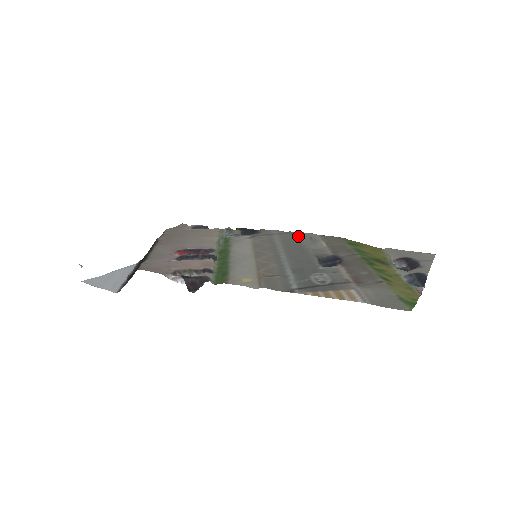
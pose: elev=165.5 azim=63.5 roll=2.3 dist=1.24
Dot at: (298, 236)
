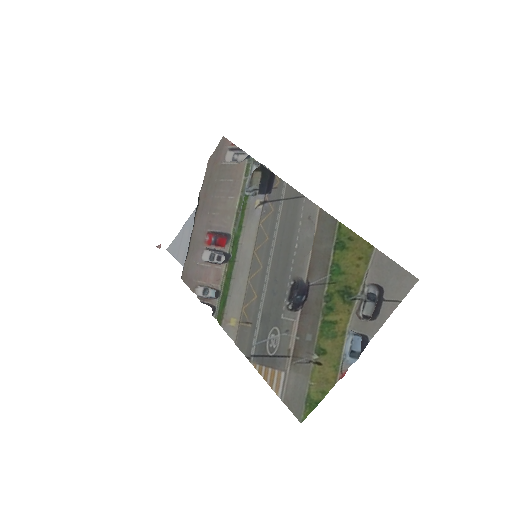
Dot at: (298, 213)
